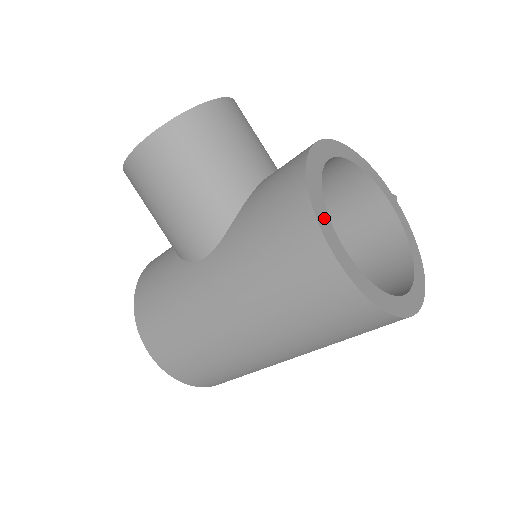
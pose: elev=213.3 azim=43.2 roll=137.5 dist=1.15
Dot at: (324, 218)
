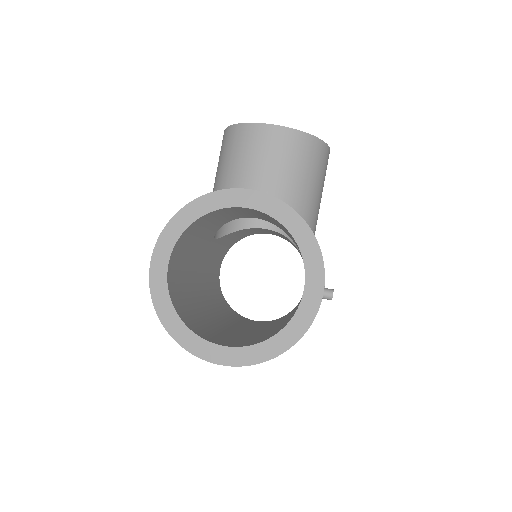
Dot at: (173, 234)
